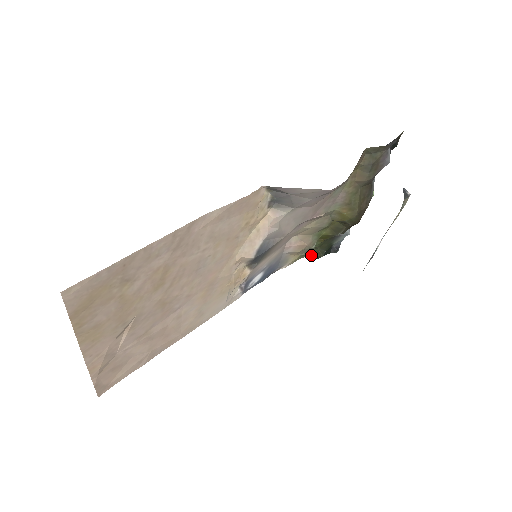
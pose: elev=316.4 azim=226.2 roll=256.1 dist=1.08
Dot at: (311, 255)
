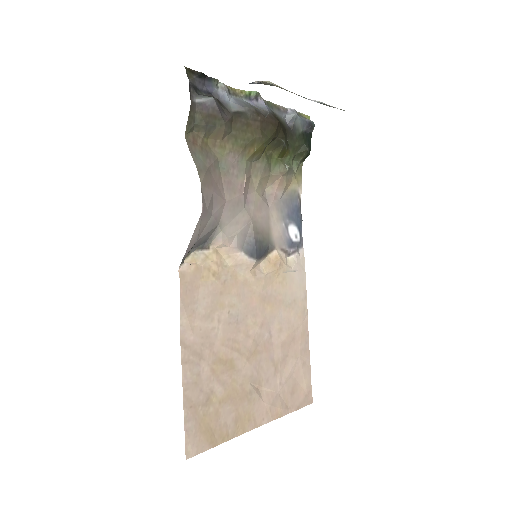
Dot at: (302, 159)
